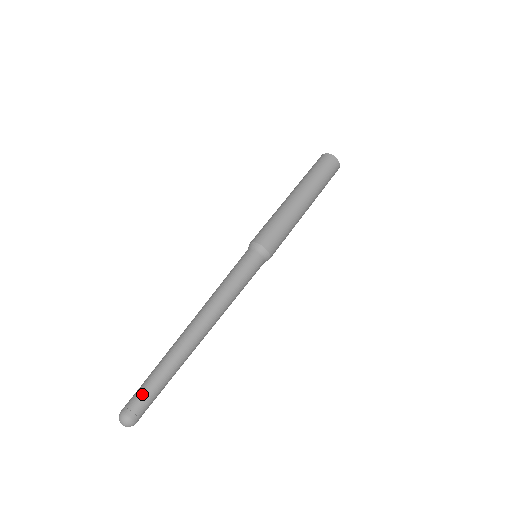
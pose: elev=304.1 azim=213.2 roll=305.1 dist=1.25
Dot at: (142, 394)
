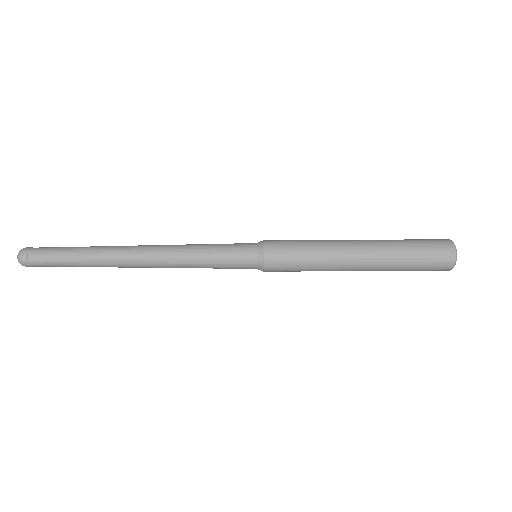
Dot at: (46, 258)
